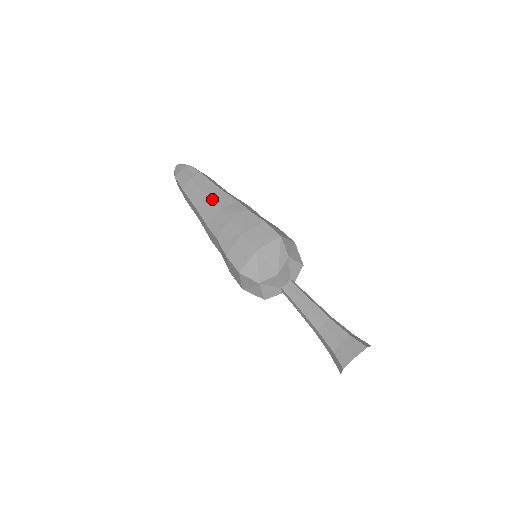
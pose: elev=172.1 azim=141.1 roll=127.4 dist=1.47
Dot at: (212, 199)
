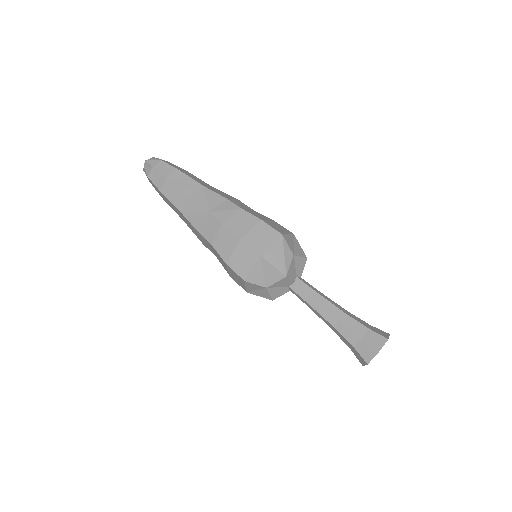
Dot at: (198, 201)
